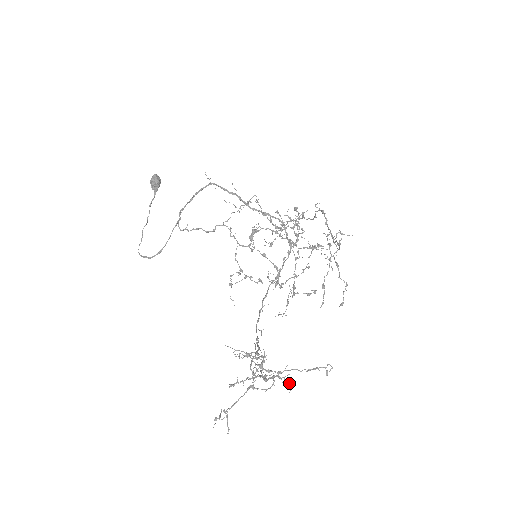
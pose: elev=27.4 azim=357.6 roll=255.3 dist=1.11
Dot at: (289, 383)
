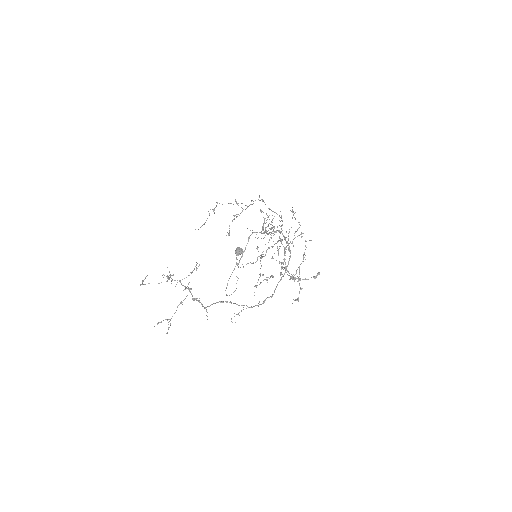
Dot at: (189, 288)
